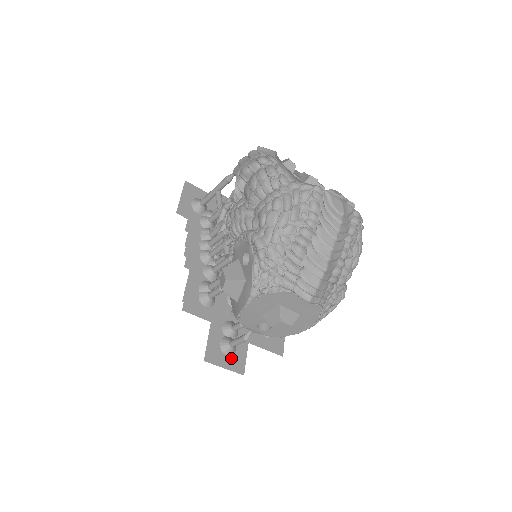
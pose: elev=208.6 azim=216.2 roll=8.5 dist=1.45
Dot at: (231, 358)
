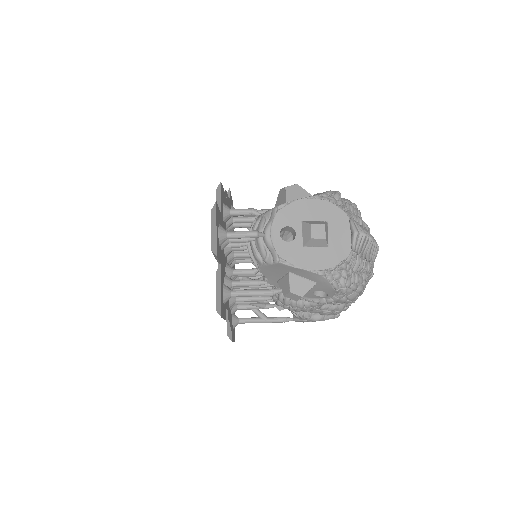
Dot at: (218, 238)
